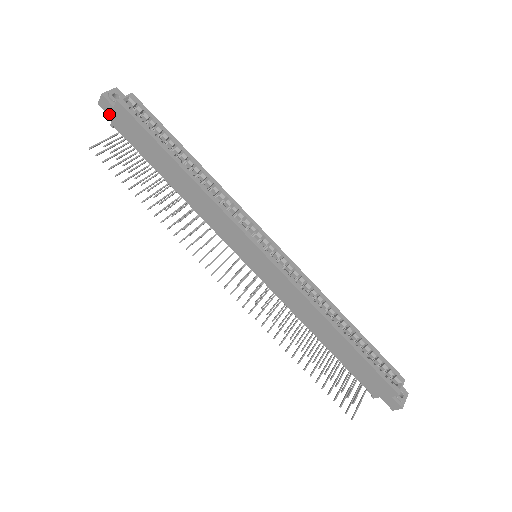
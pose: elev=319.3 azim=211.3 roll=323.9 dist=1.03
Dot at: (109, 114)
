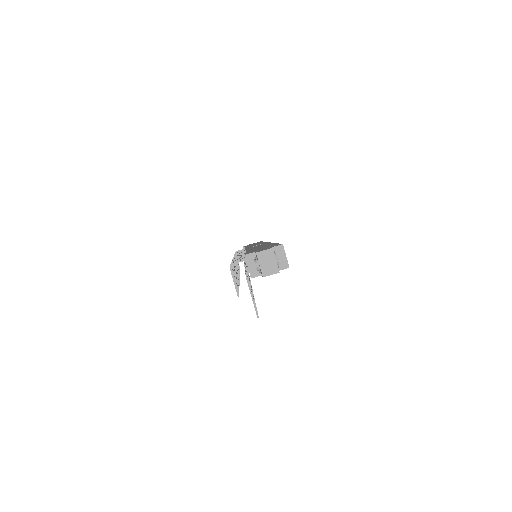
Dot at: occluded
